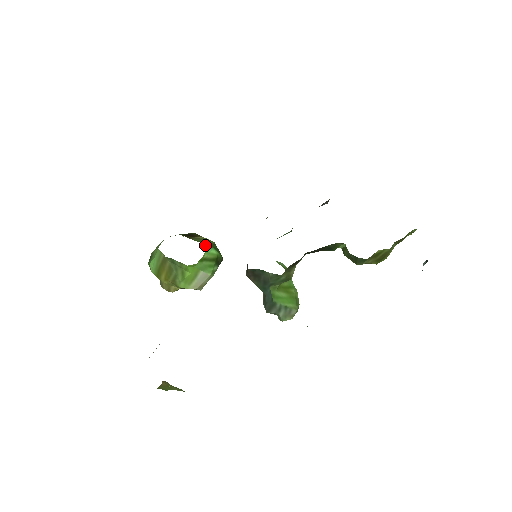
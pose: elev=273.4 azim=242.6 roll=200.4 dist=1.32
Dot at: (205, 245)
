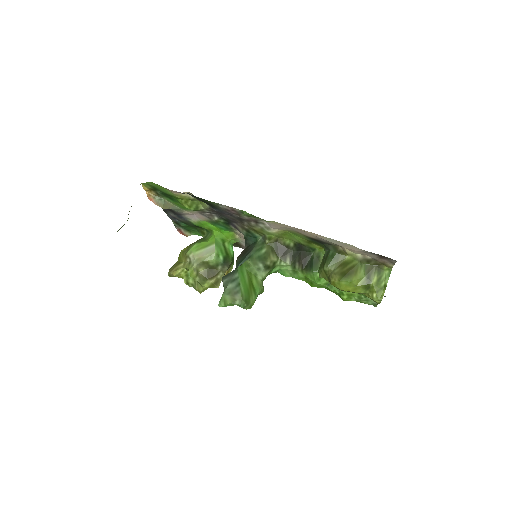
Dot at: (232, 245)
